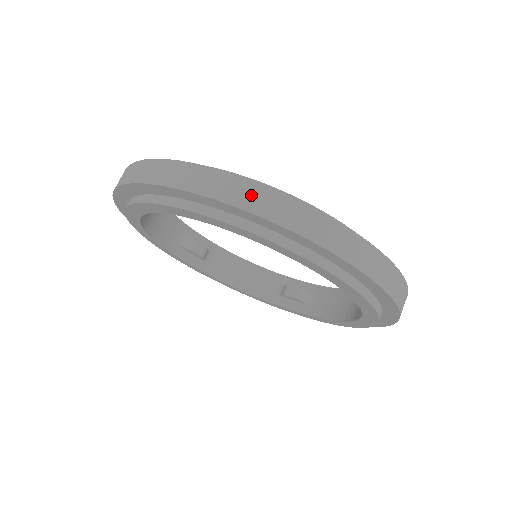
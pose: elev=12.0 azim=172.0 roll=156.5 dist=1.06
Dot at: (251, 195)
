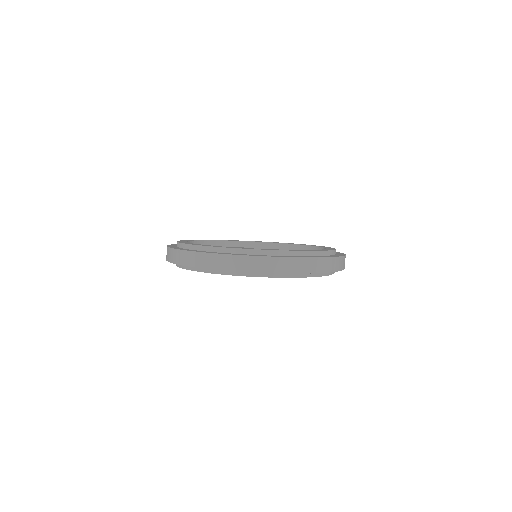
Dot at: (200, 259)
